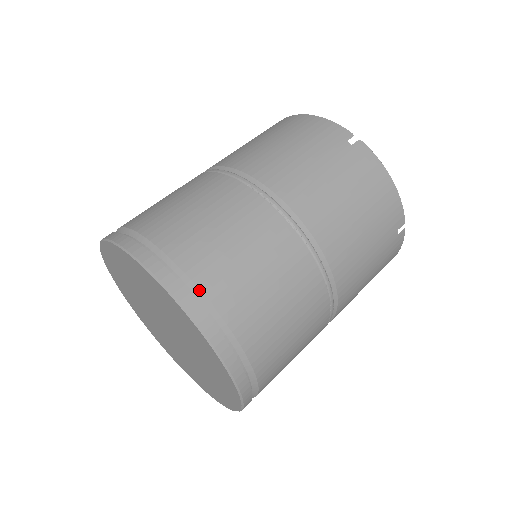
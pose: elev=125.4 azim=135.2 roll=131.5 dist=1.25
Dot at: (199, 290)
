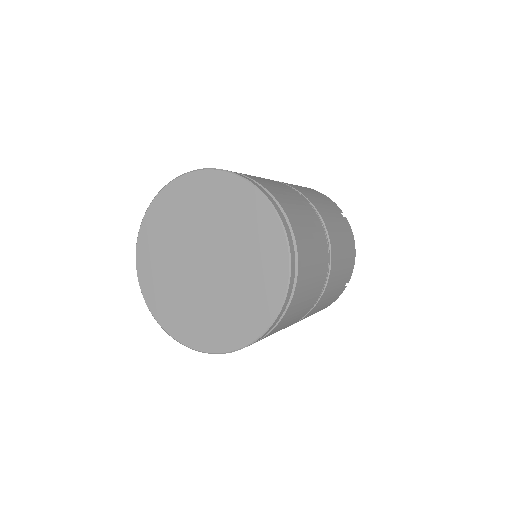
Dot at: occluded
